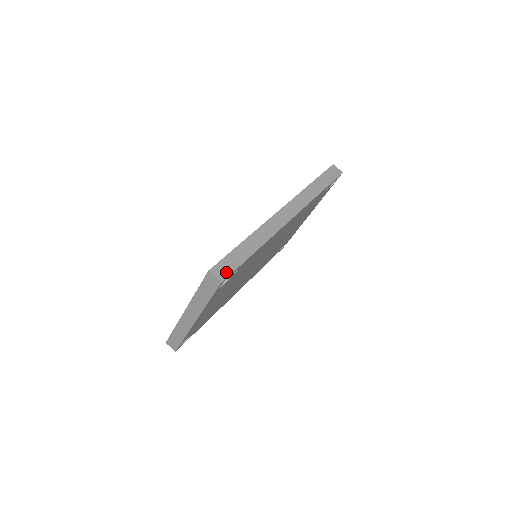
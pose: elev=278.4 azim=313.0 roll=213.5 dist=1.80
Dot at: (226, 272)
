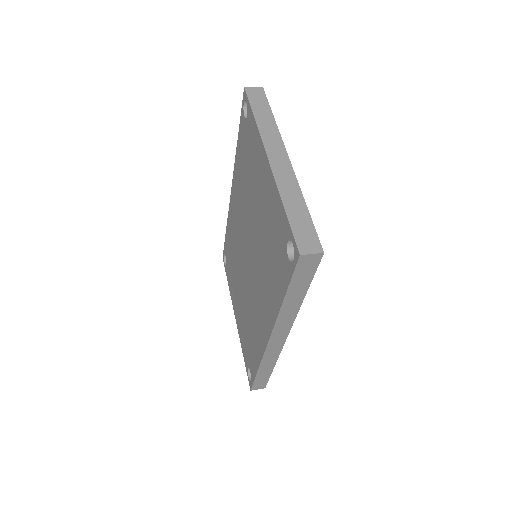
Dot at: occluded
